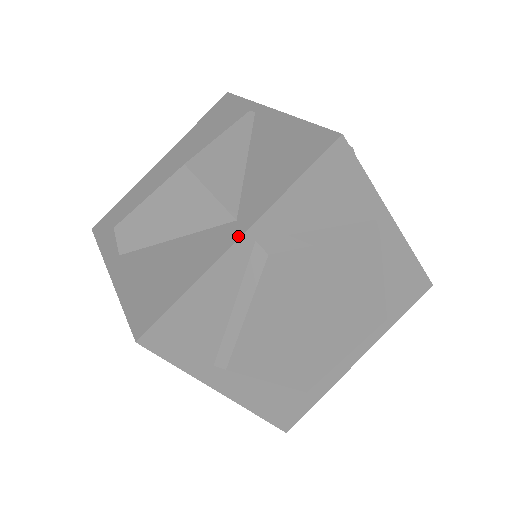
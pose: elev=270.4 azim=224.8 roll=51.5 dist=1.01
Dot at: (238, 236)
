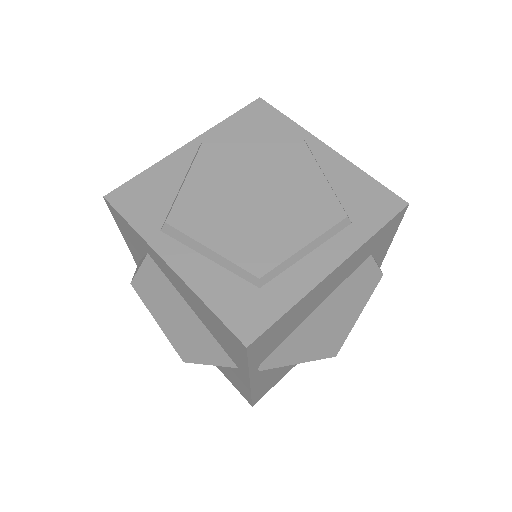
Dot at: (188, 144)
